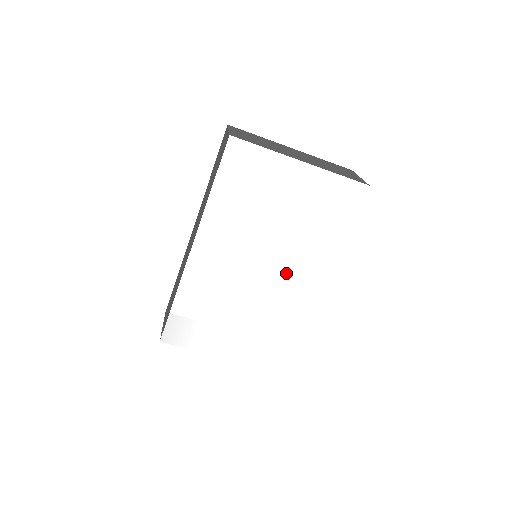
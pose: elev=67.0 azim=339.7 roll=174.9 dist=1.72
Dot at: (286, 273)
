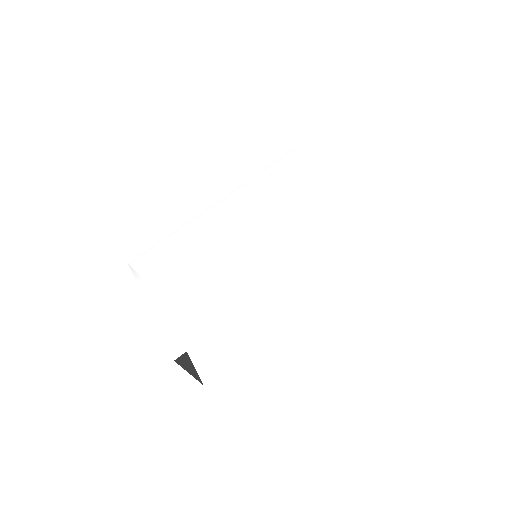
Dot at: (263, 253)
